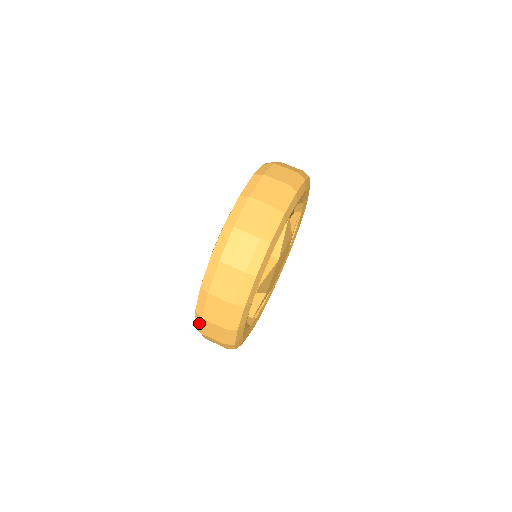
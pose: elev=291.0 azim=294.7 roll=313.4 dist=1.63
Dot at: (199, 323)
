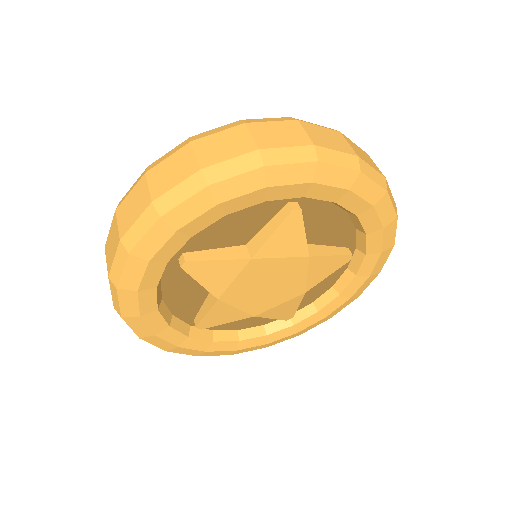
Dot at: occluded
